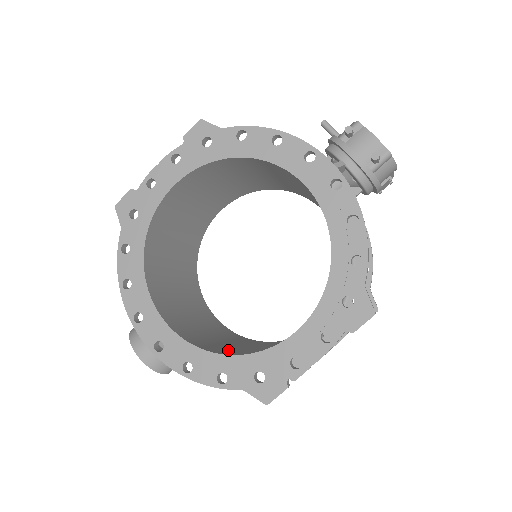
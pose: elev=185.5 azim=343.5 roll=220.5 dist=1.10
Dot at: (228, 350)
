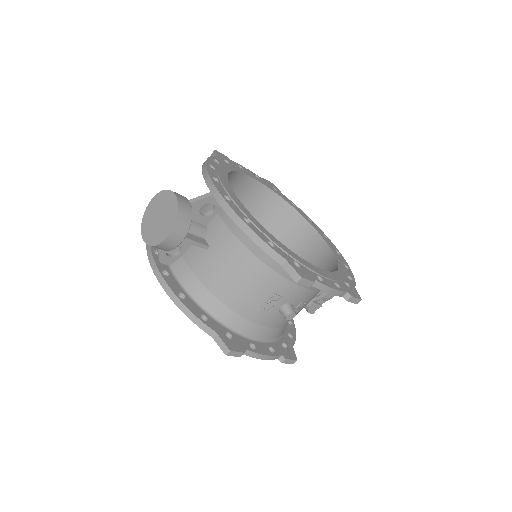
Dot at: (257, 251)
